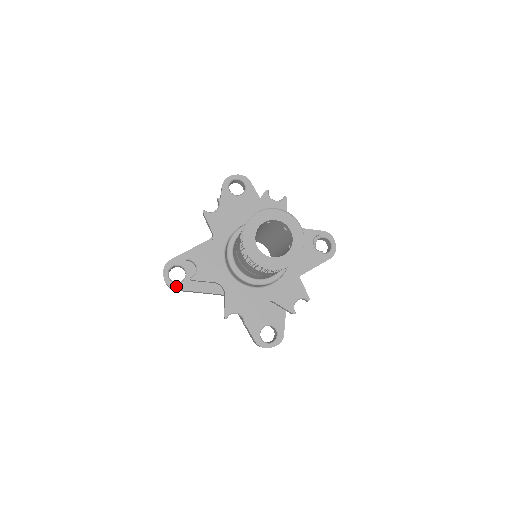
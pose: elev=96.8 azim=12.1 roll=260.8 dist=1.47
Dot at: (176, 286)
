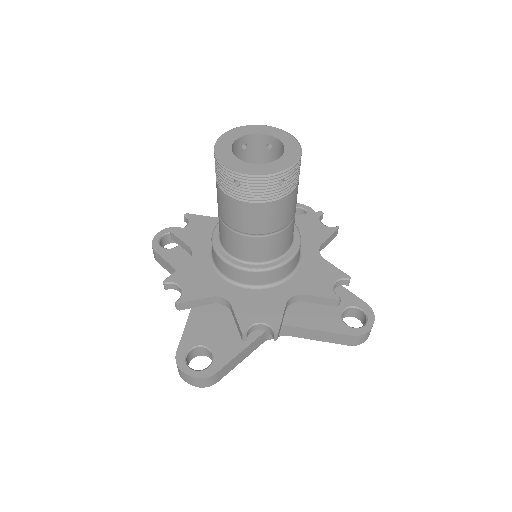
Dot at: (158, 248)
